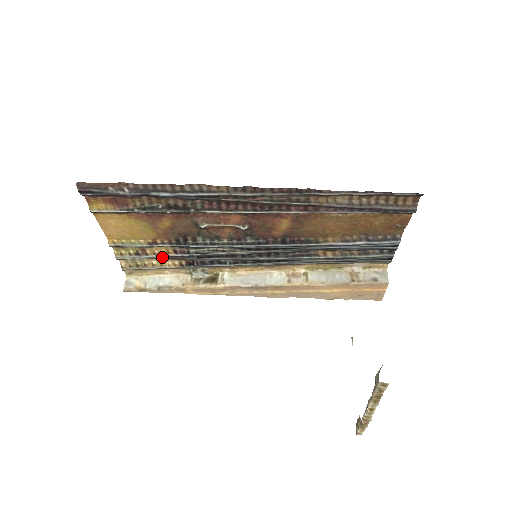
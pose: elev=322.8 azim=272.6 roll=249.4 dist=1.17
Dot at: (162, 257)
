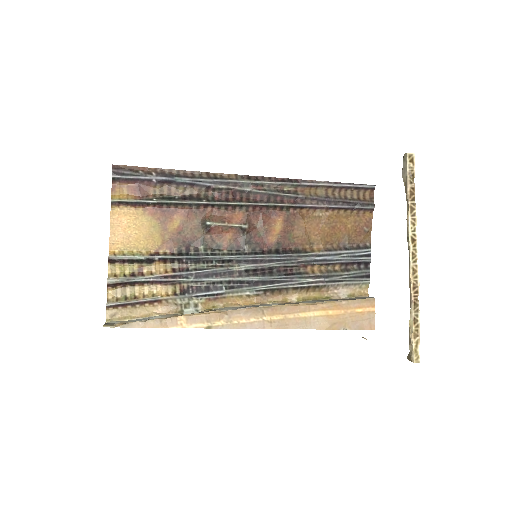
Dot at: (159, 278)
